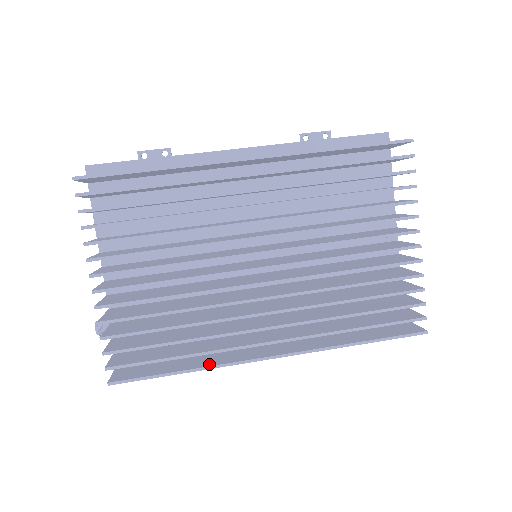
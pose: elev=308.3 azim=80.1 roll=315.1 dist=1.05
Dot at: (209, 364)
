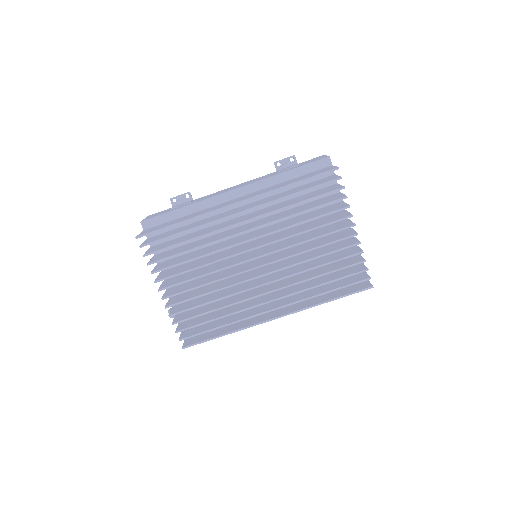
Dot at: (238, 328)
